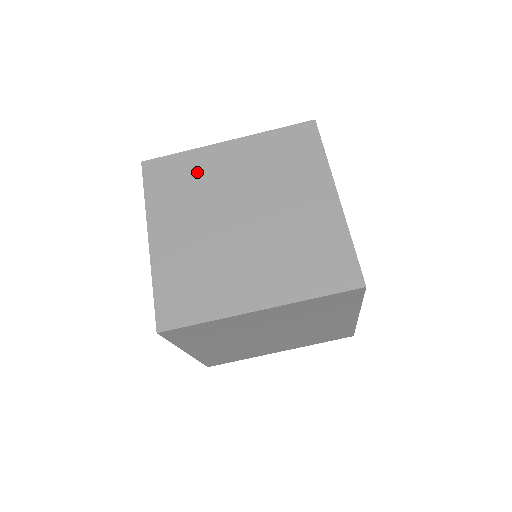
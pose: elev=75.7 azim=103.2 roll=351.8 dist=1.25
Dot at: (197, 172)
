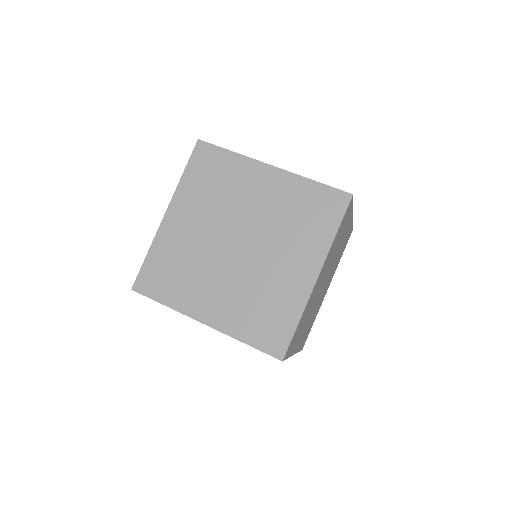
Dot at: occluded
